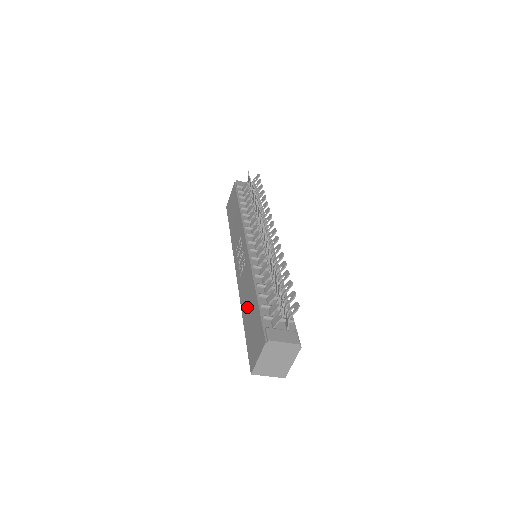
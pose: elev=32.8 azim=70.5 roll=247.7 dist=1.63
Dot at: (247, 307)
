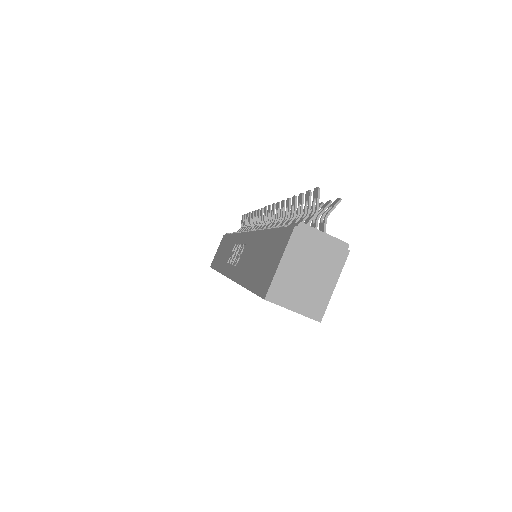
Dot at: (251, 263)
